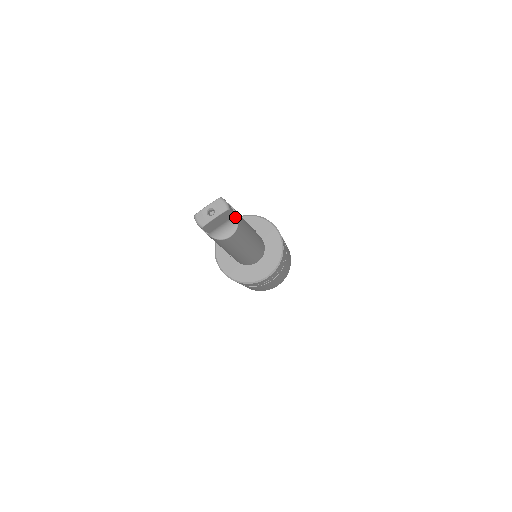
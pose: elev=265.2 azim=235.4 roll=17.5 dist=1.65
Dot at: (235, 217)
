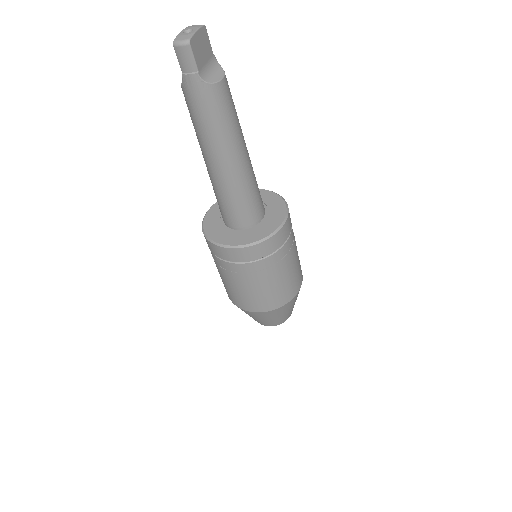
Dot at: (215, 59)
